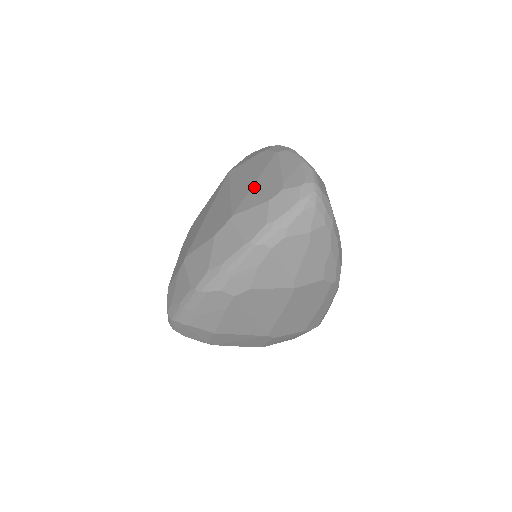
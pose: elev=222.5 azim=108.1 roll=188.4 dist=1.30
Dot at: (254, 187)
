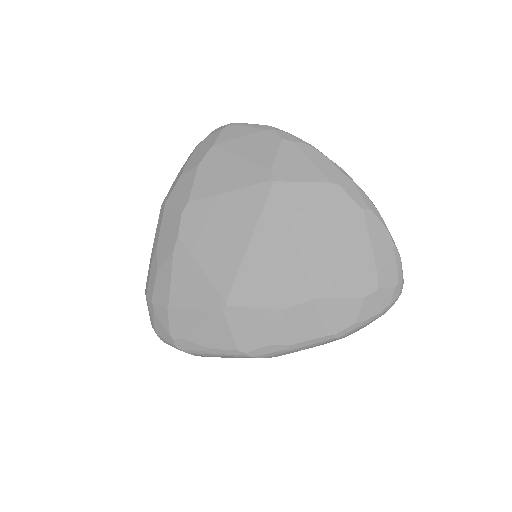
Dot at: (339, 260)
